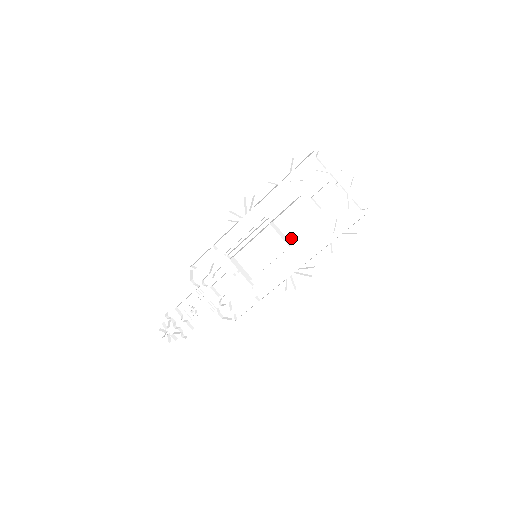
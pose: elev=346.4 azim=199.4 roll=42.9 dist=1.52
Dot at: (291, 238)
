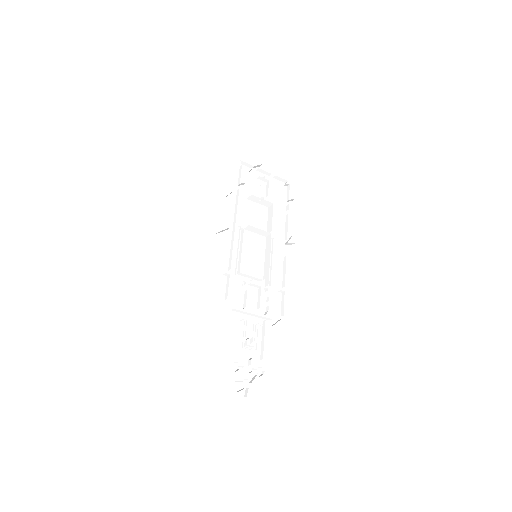
Dot at: occluded
